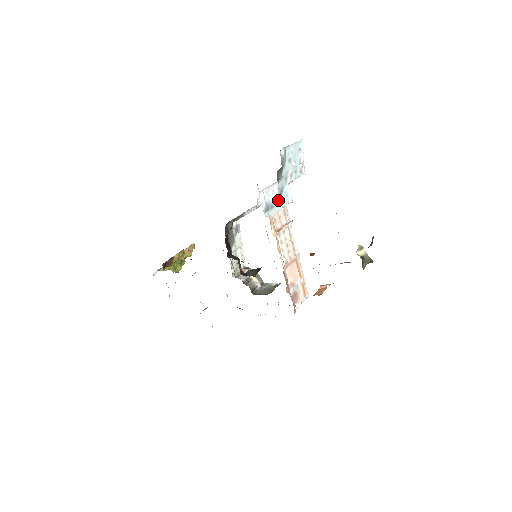
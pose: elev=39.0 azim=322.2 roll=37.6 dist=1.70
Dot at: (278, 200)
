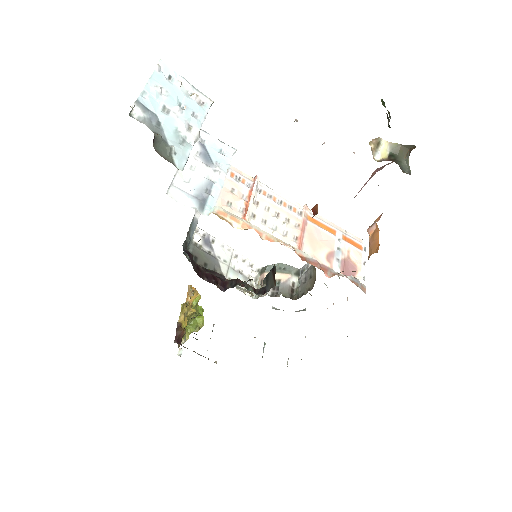
Dot at: (210, 172)
